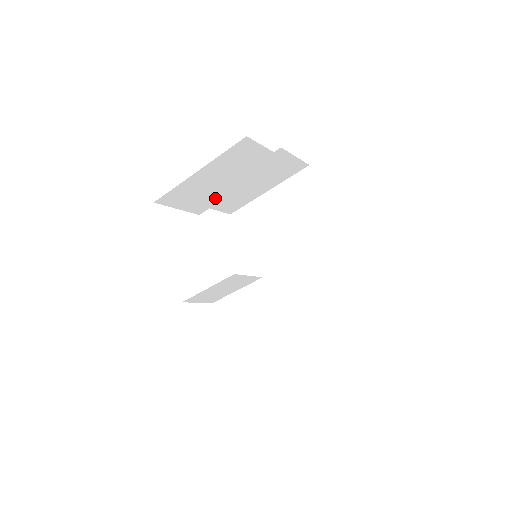
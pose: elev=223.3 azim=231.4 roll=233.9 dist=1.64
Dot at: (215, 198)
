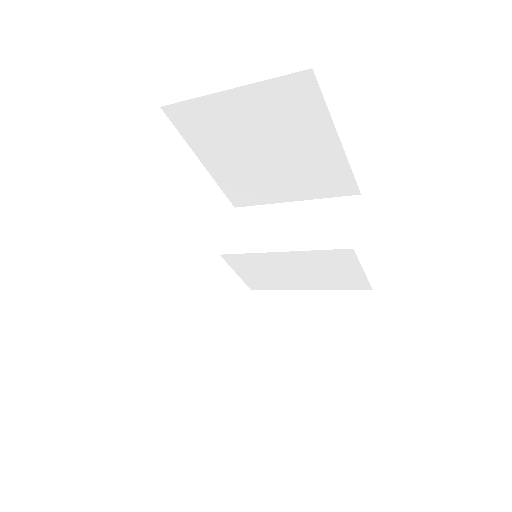
Dot at: occluded
